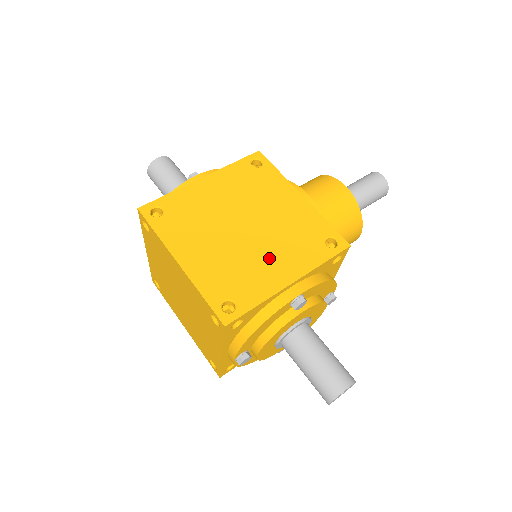
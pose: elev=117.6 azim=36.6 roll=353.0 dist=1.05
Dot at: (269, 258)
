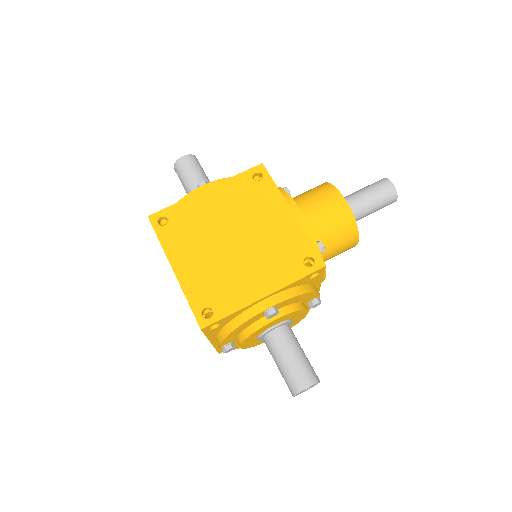
Dot at: (250, 272)
